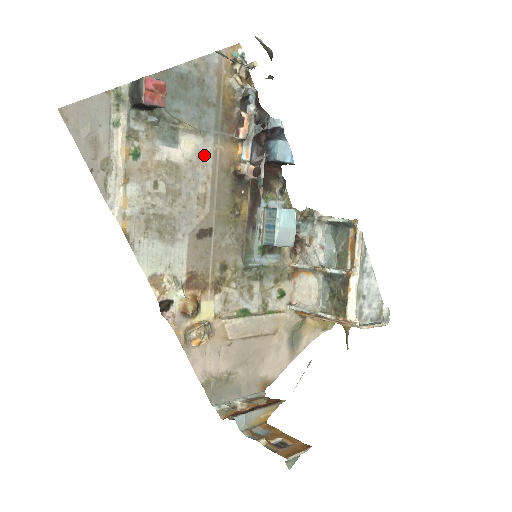
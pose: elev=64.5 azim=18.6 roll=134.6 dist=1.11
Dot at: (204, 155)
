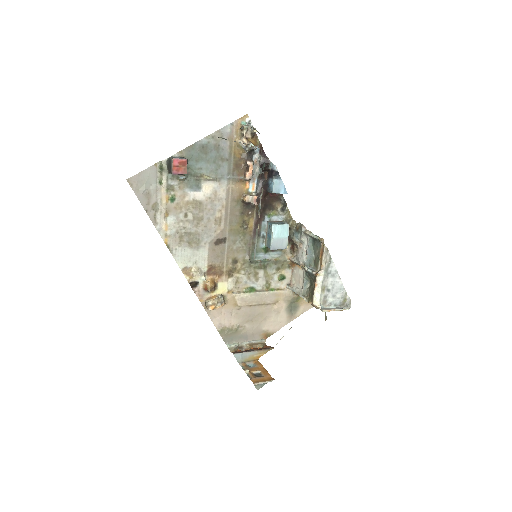
Dot at: (220, 193)
